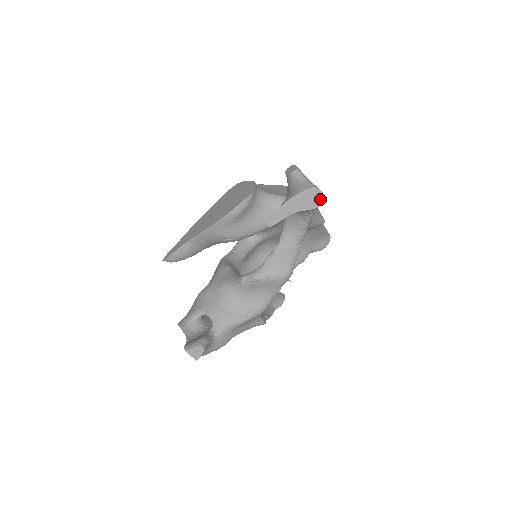
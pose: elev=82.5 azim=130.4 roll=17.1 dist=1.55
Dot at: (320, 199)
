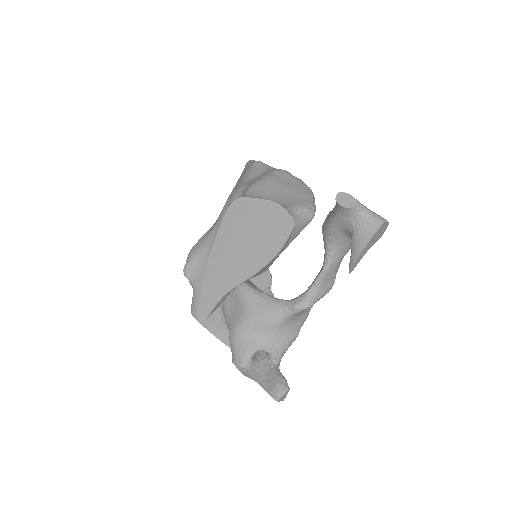
Dot at: (385, 228)
